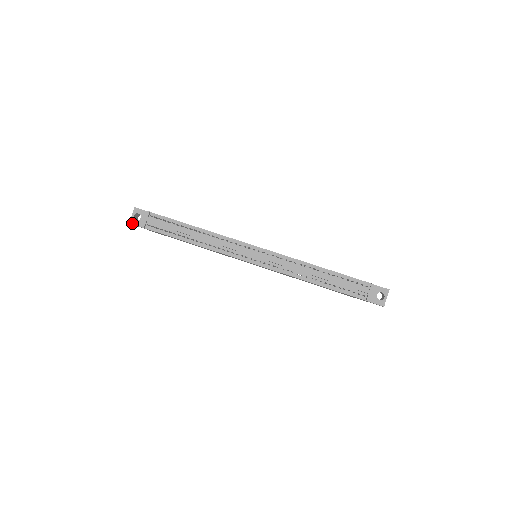
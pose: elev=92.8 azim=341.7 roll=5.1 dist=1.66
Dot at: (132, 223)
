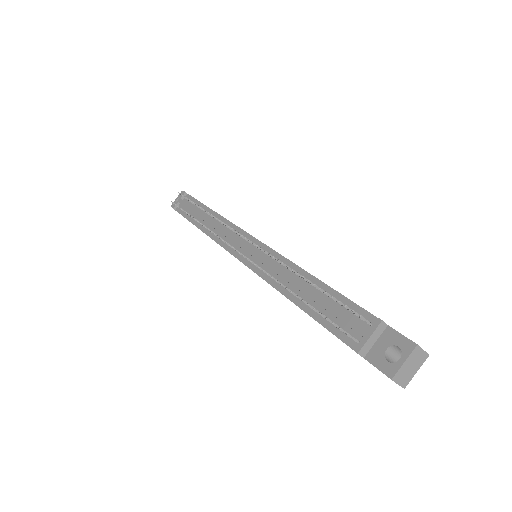
Dot at: (172, 206)
